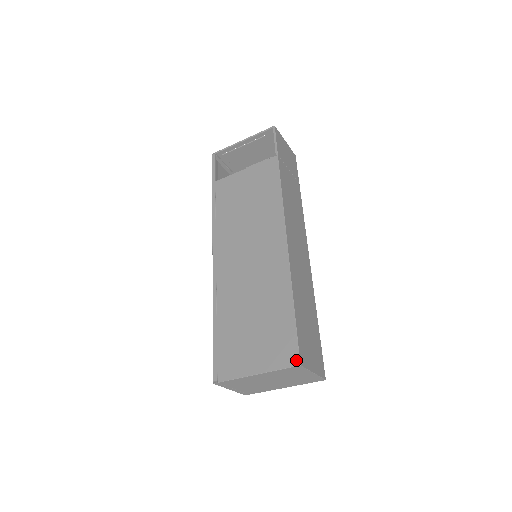
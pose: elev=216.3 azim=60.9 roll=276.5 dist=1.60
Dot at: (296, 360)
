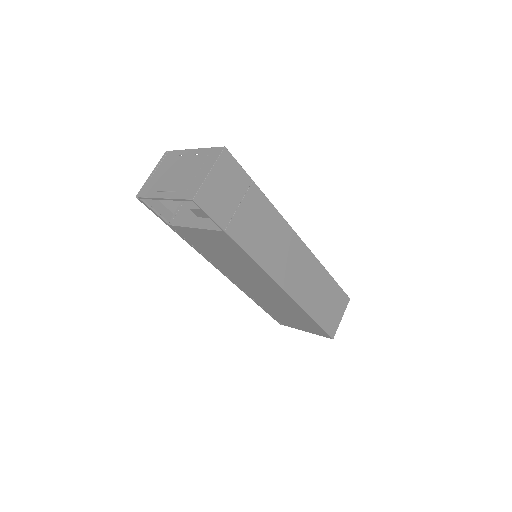
Dot at: (329, 337)
